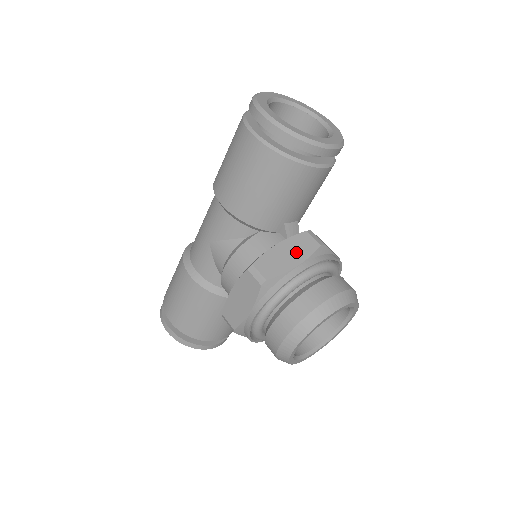
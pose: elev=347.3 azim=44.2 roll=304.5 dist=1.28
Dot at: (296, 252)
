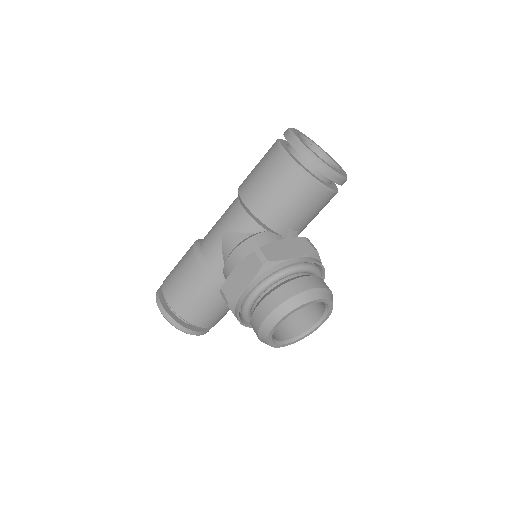
Dot at: (294, 249)
